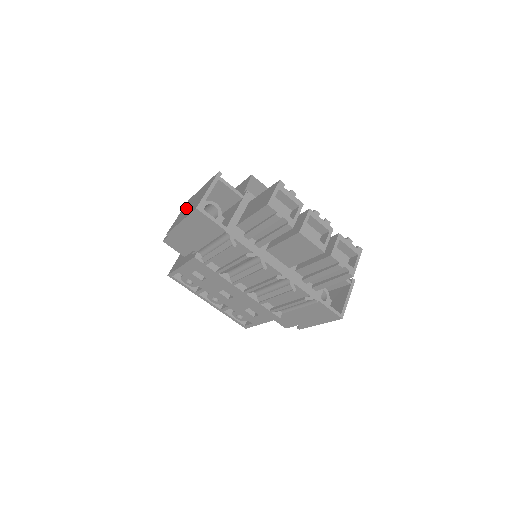
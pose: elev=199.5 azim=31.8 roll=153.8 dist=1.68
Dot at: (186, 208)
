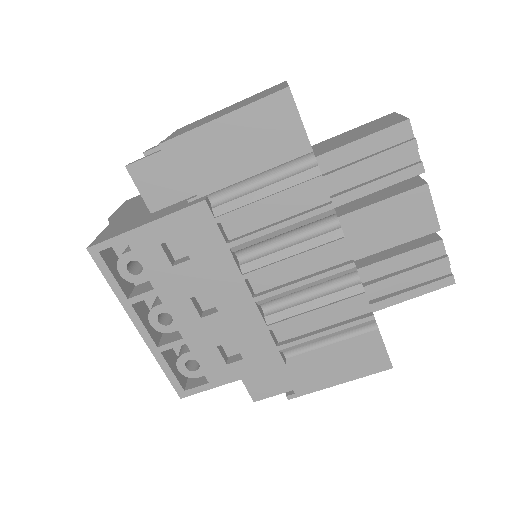
Dot at: (204, 119)
